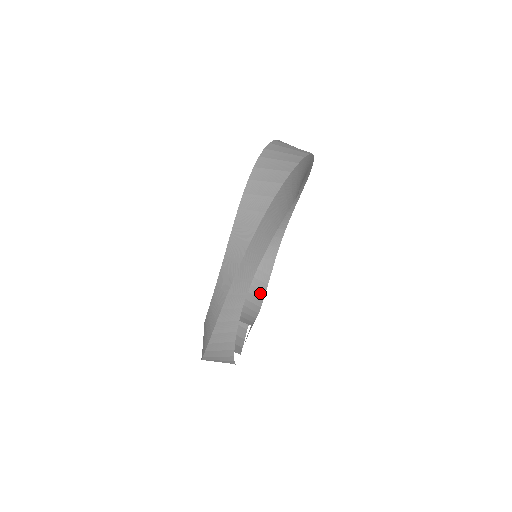
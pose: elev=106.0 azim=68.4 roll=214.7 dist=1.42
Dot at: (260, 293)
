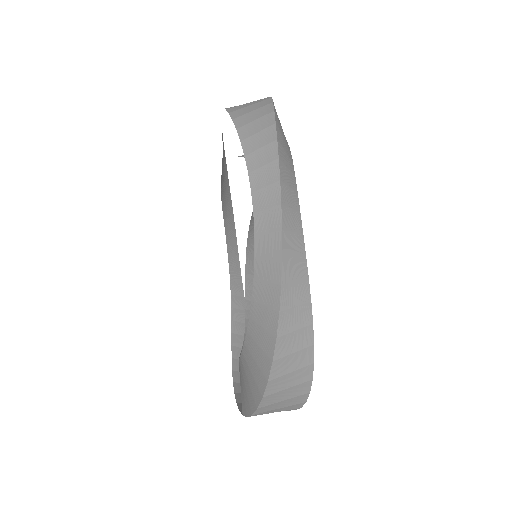
Dot at: occluded
